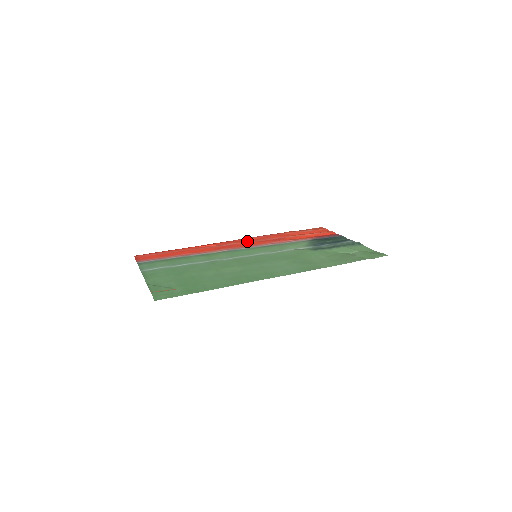
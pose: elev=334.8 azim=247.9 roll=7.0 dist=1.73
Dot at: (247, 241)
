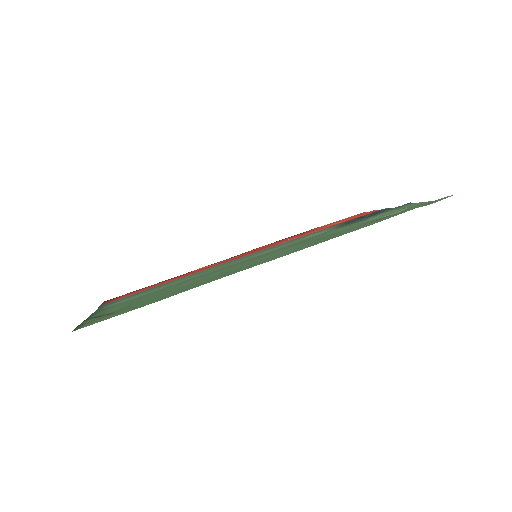
Dot at: (254, 250)
